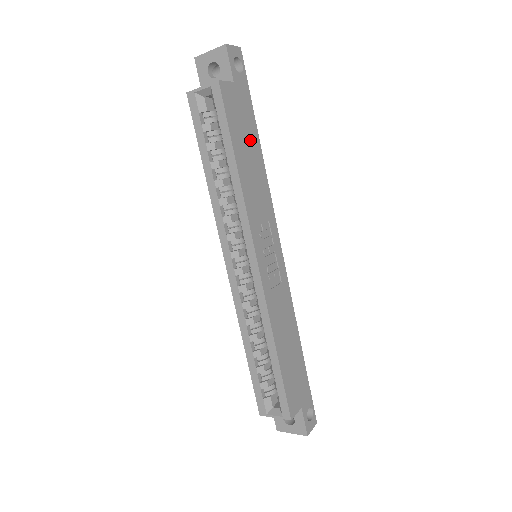
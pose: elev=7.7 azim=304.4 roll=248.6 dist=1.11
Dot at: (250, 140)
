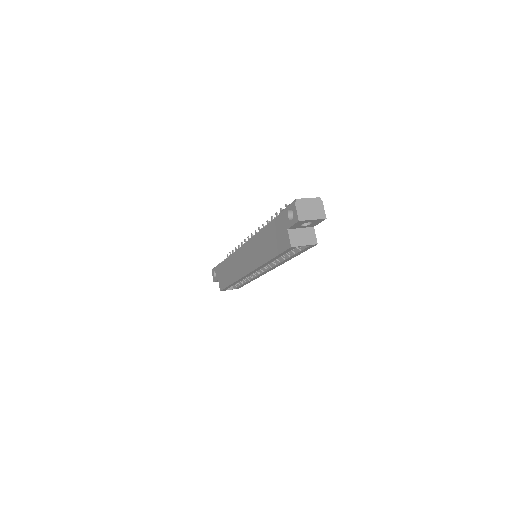
Dot at: occluded
